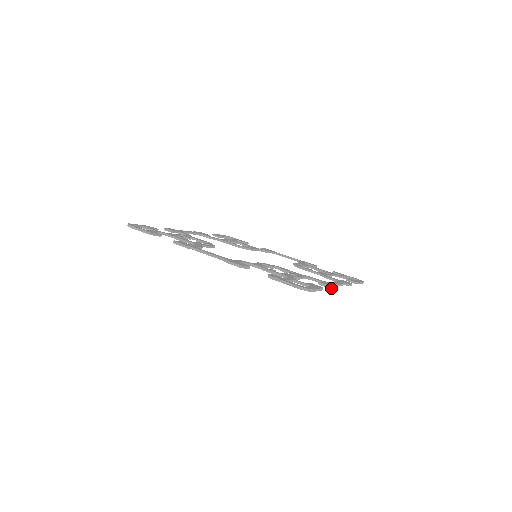
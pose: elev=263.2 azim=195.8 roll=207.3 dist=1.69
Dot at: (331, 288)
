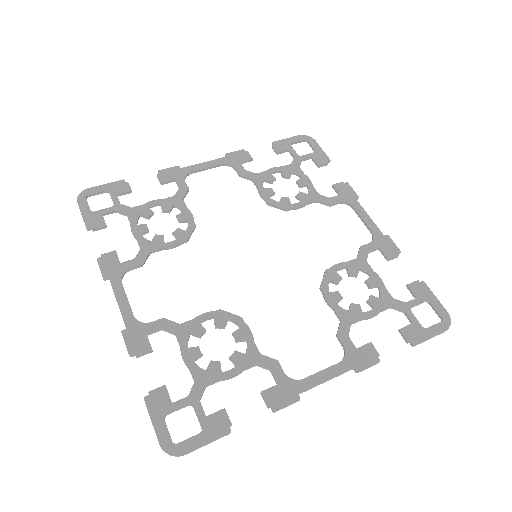
Dot at: (273, 411)
